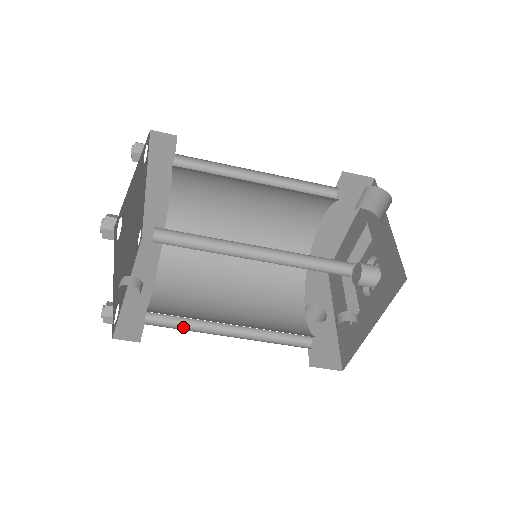
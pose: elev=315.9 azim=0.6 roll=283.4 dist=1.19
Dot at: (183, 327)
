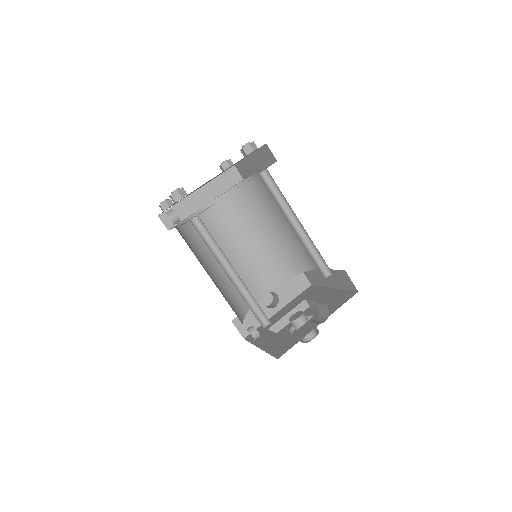
Dot at: occluded
